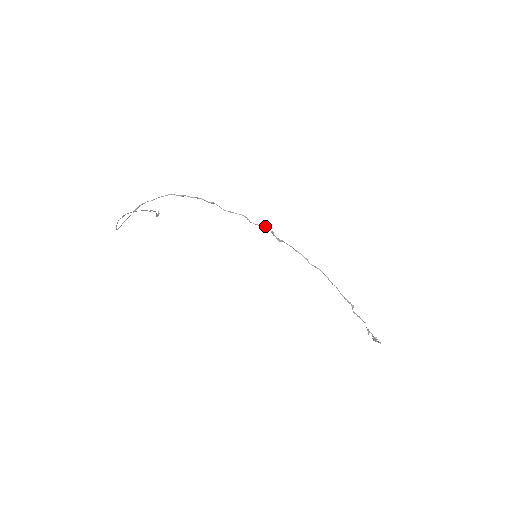
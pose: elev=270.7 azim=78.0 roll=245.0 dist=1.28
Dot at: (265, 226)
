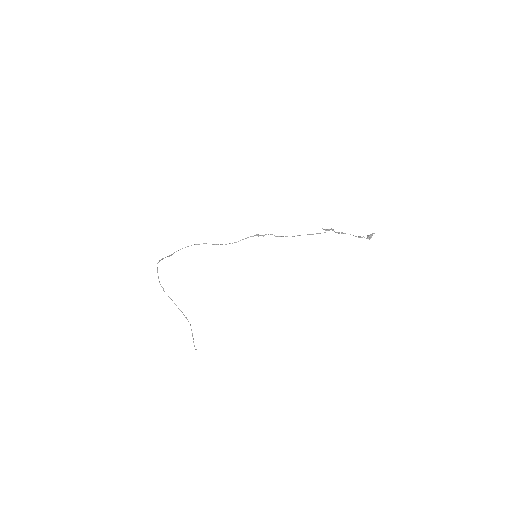
Dot at: (252, 236)
